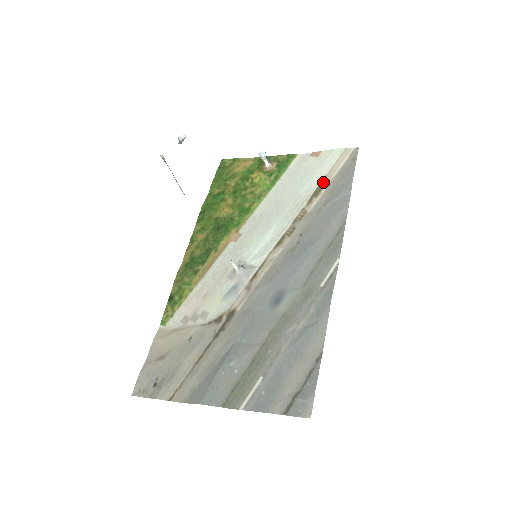
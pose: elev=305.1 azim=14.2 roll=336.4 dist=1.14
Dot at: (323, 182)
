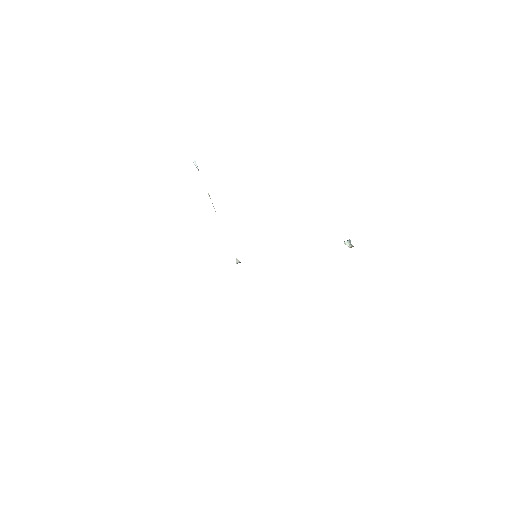
Dot at: occluded
